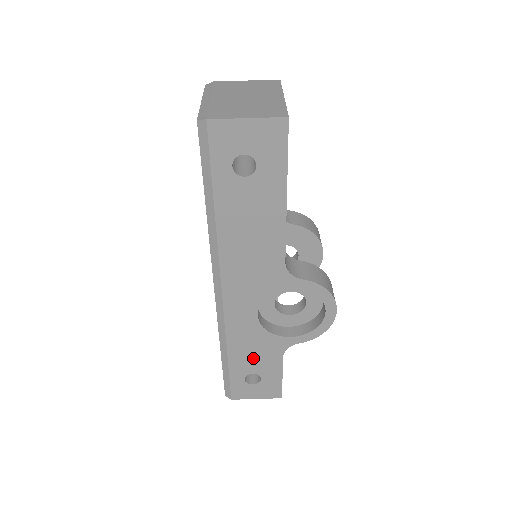
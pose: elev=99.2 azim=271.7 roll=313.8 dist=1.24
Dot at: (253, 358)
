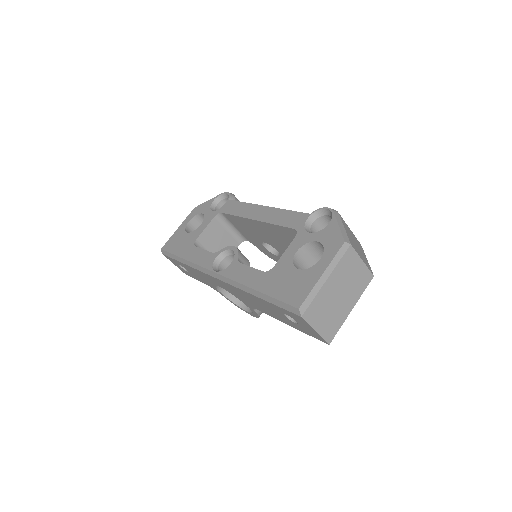
Dot at: occluded
